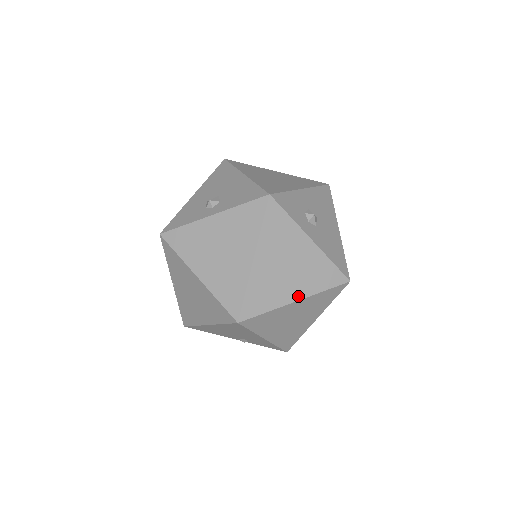
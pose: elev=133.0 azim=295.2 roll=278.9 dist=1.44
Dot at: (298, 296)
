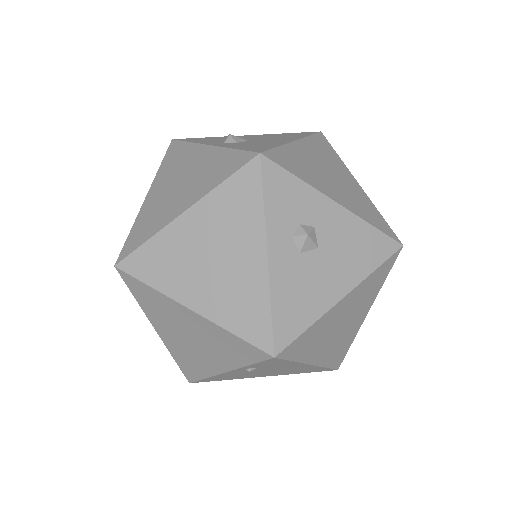
Dot at: (197, 305)
